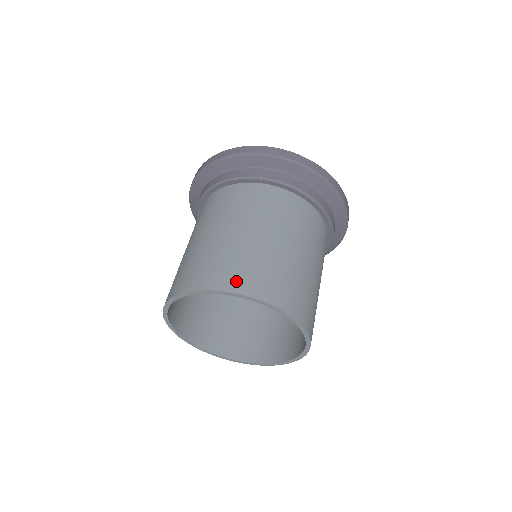
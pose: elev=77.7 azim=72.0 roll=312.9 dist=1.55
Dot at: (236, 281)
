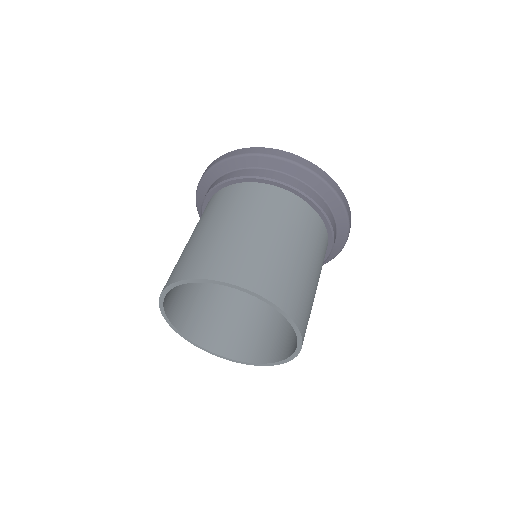
Dot at: (241, 275)
